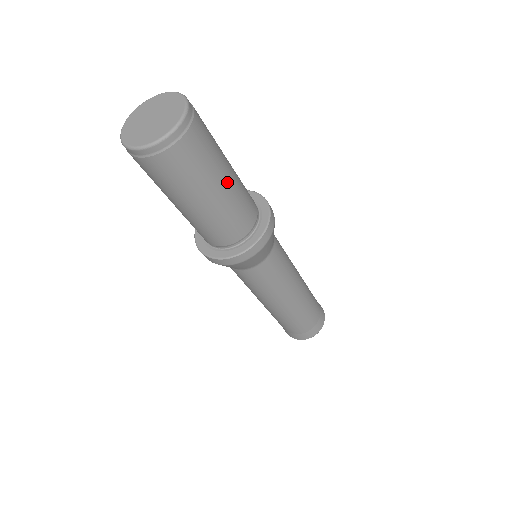
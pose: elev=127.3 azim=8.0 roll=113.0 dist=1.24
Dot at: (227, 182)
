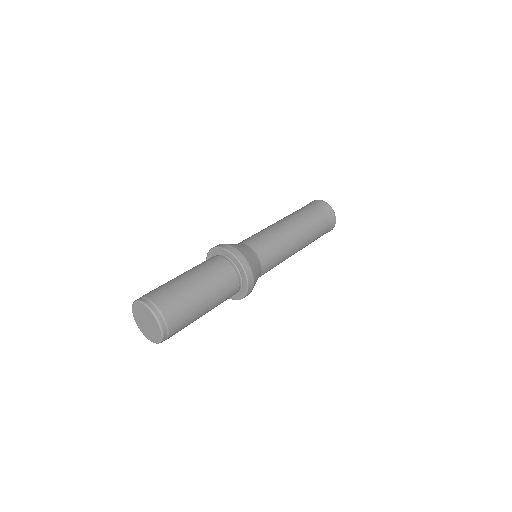
Dot at: (203, 293)
